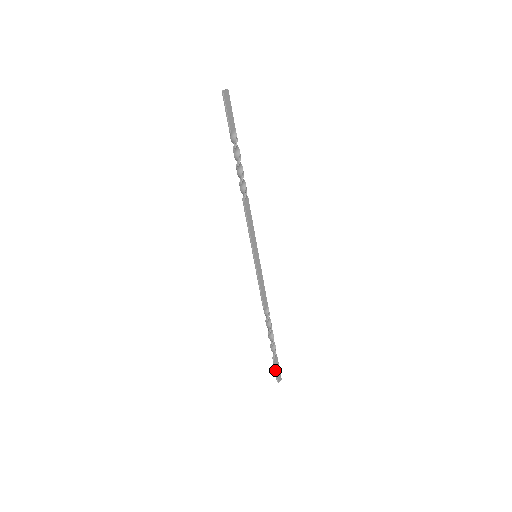
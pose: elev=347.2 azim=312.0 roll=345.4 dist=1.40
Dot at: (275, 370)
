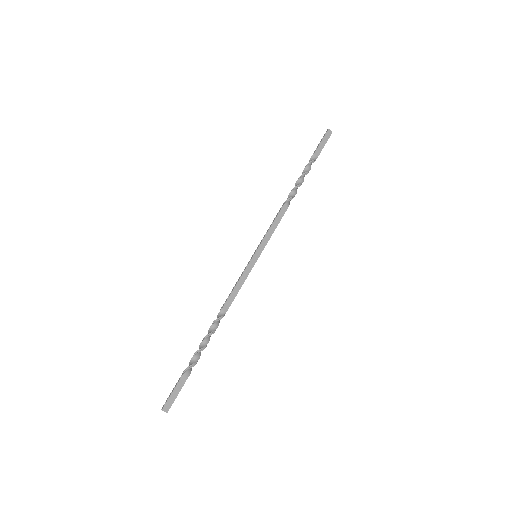
Dot at: (172, 390)
